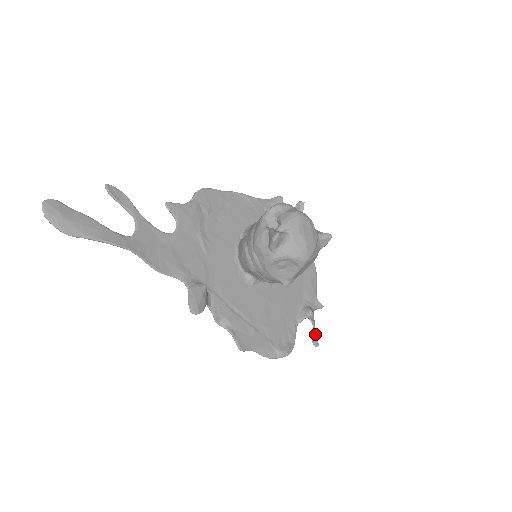
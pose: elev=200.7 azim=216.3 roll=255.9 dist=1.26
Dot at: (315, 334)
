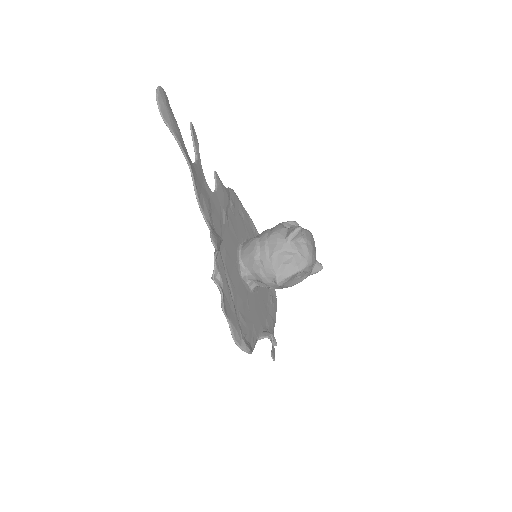
Dot at: (274, 351)
